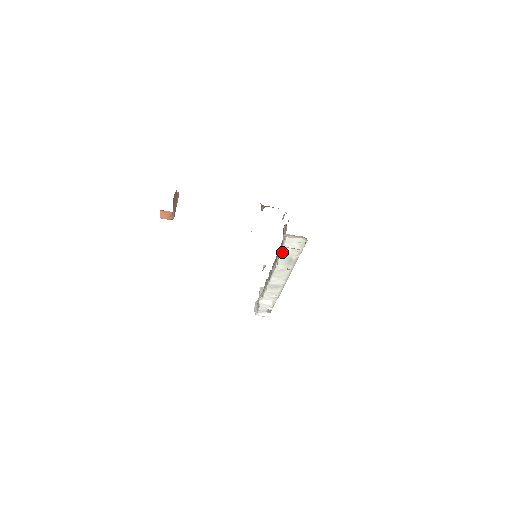
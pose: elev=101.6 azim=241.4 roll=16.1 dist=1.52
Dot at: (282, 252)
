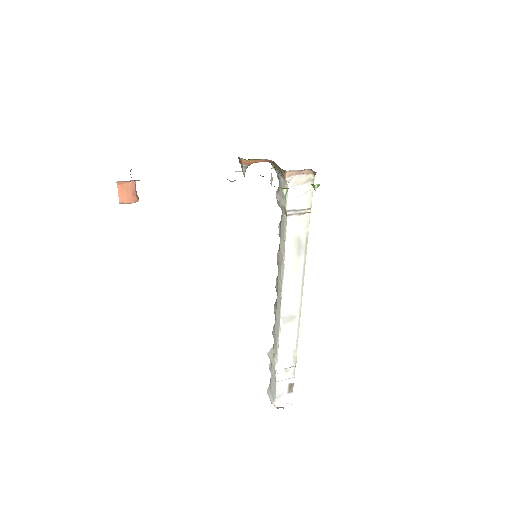
Dot at: (287, 228)
